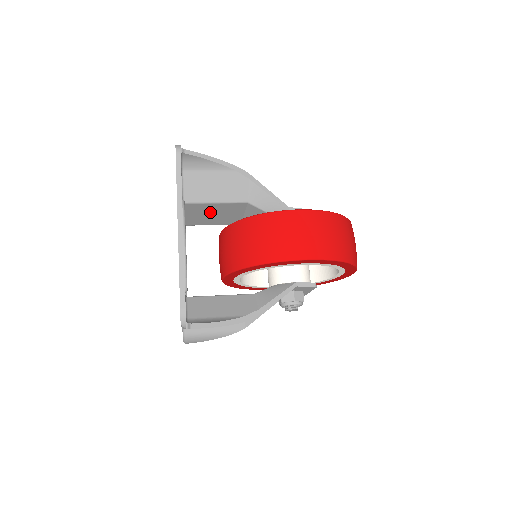
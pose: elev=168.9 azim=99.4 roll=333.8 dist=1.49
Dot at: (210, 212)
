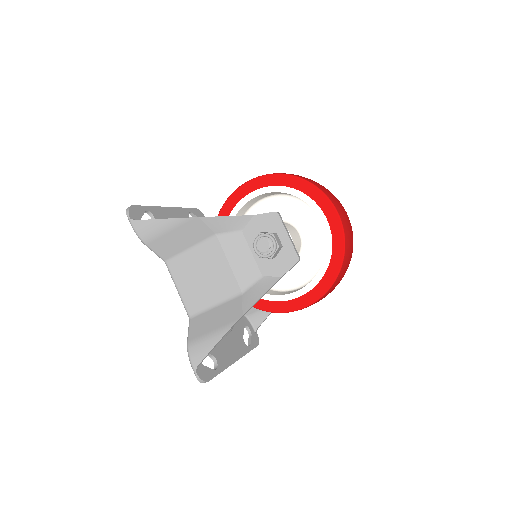
Dot at: occluded
